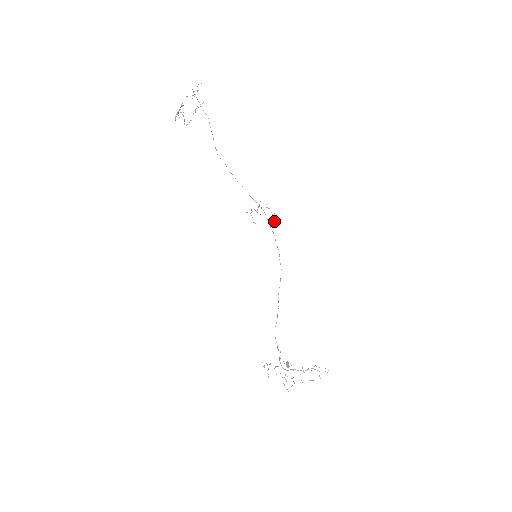
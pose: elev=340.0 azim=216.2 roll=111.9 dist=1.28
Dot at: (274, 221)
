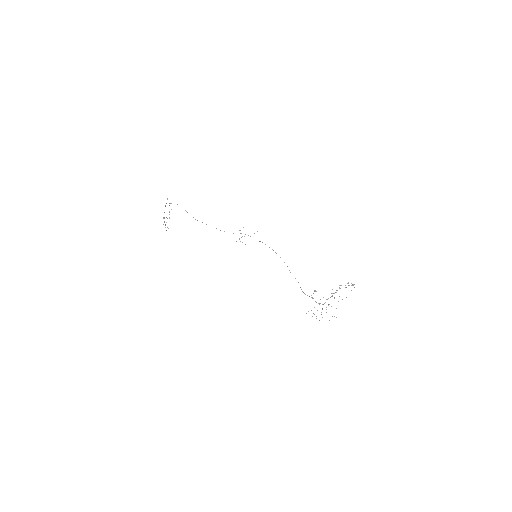
Dot at: (254, 233)
